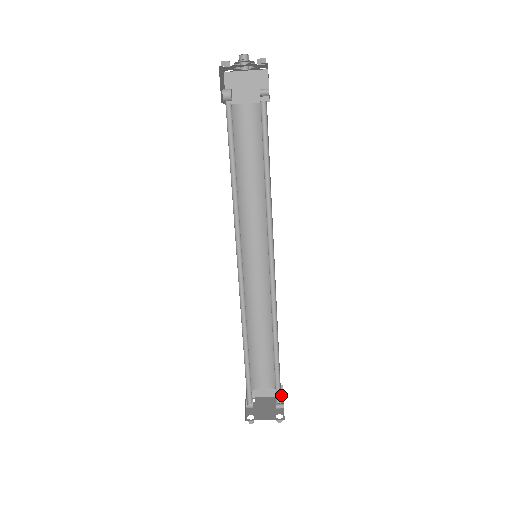
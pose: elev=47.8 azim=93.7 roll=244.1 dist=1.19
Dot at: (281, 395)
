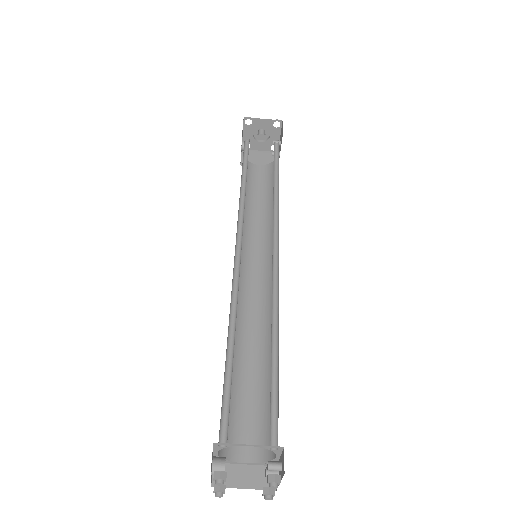
Dot at: occluded
